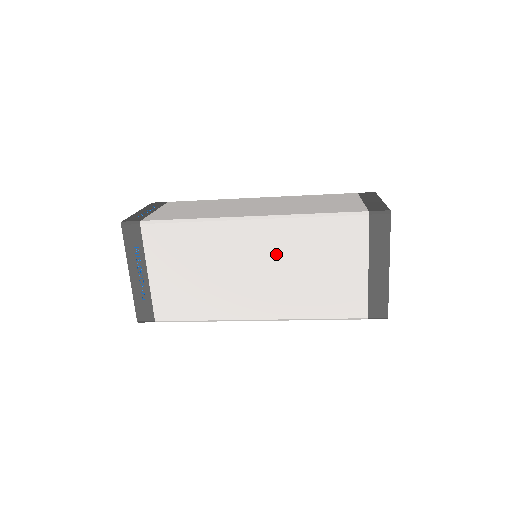
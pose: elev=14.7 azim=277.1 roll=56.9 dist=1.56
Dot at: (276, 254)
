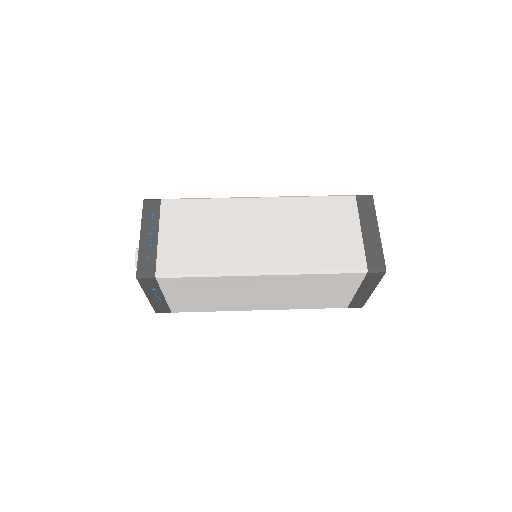
Dot at: (281, 288)
